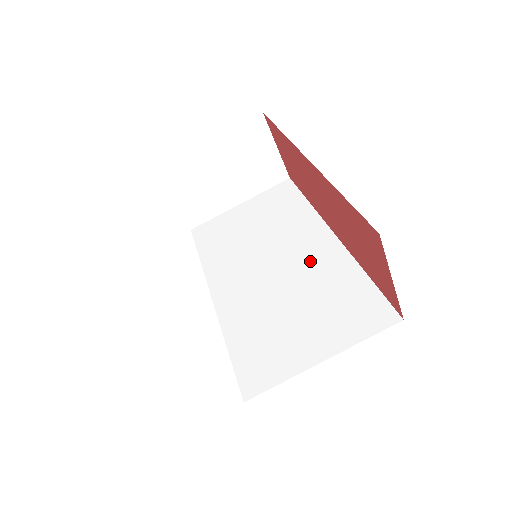
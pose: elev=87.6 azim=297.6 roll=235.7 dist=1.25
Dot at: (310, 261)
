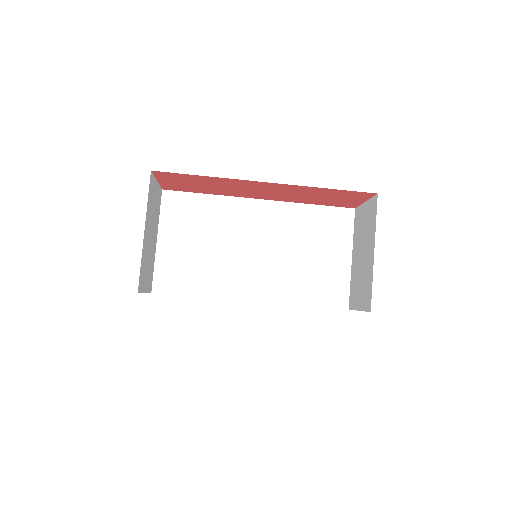
Dot at: (274, 226)
